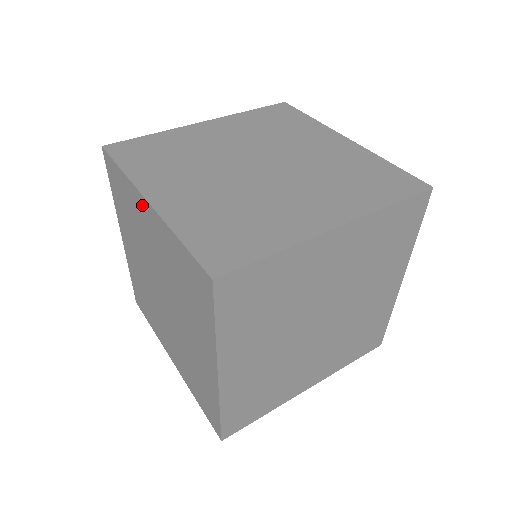
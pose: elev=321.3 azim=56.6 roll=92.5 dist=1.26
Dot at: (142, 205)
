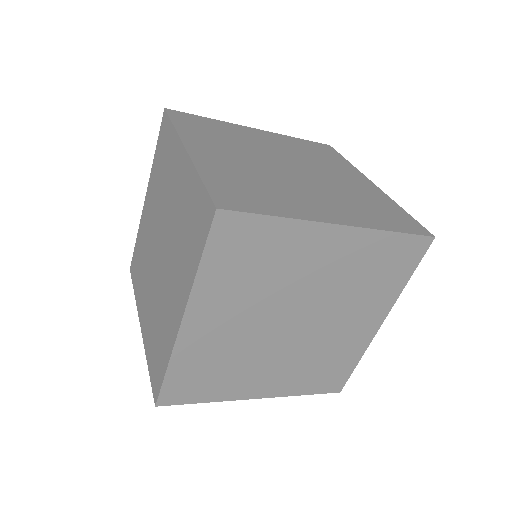
Dot at: (179, 154)
